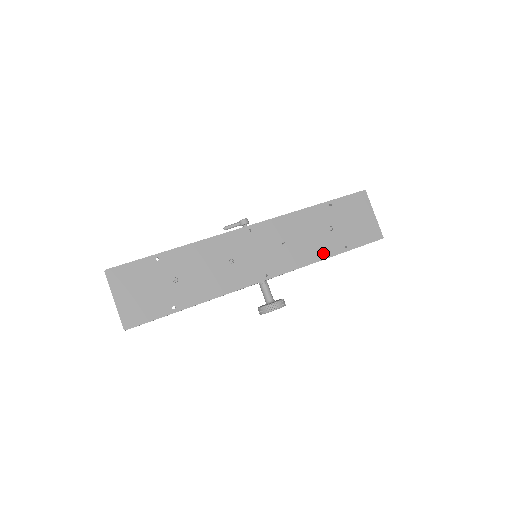
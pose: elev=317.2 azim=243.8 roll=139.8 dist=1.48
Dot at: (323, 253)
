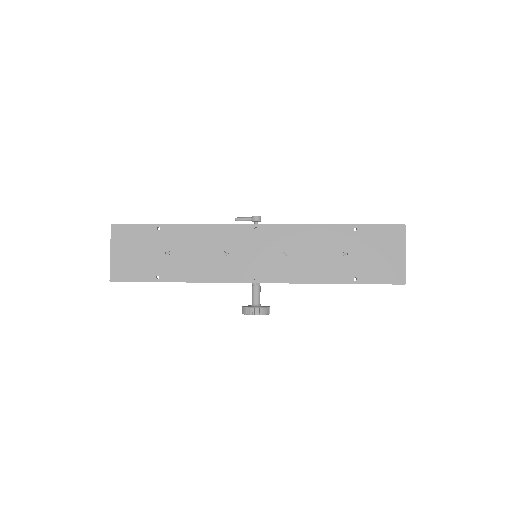
Dot at: (326, 277)
